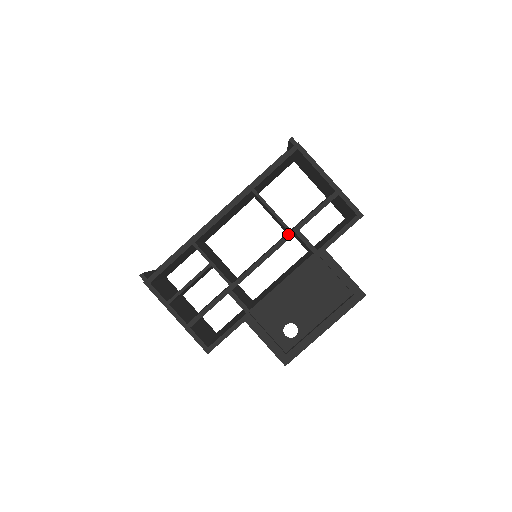
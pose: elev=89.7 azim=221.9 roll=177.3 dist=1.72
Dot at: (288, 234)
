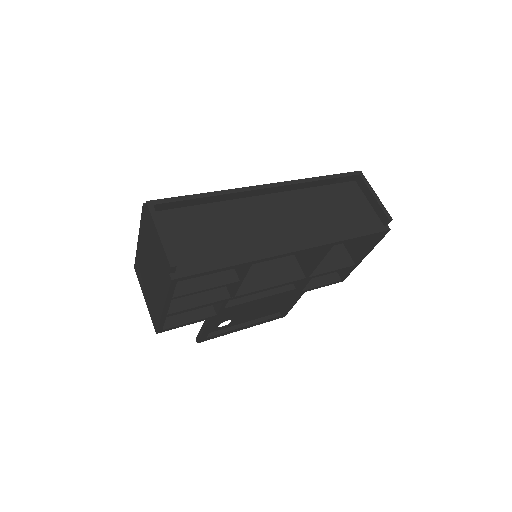
Dot at: (304, 279)
